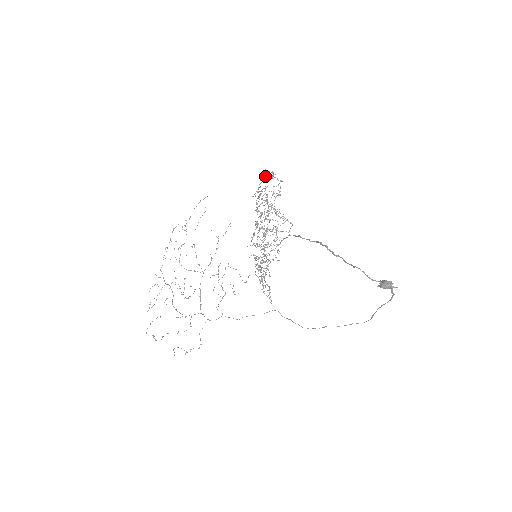
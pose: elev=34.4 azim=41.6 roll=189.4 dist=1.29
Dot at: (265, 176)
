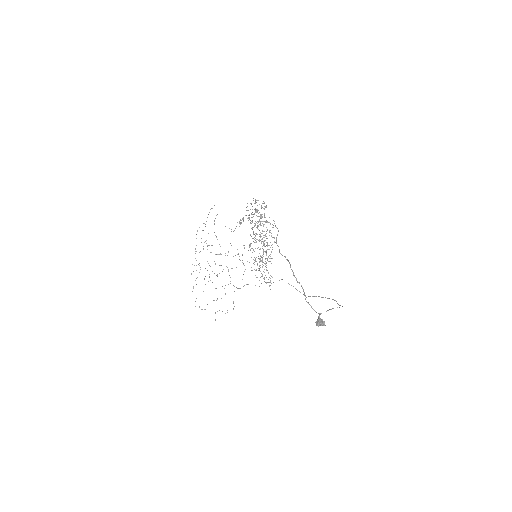
Dot at: occluded
